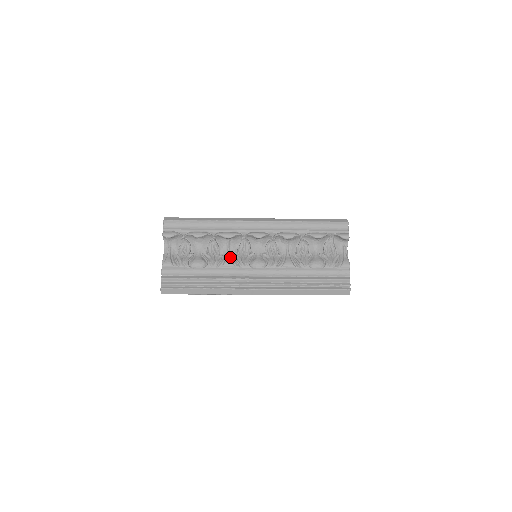
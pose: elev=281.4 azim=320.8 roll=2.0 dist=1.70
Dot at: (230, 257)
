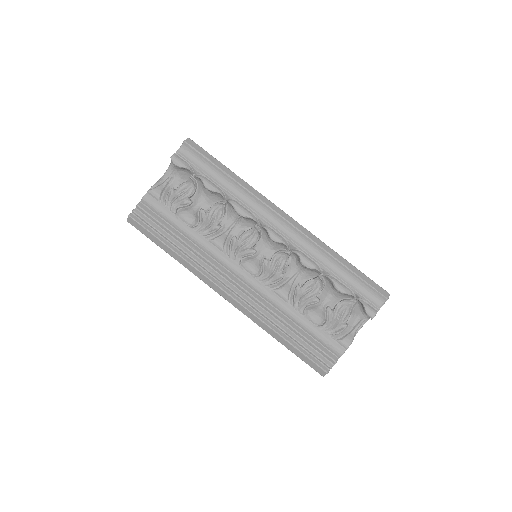
Dot at: (227, 236)
